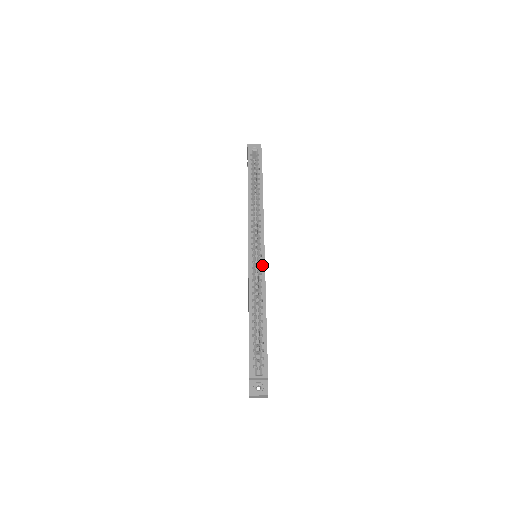
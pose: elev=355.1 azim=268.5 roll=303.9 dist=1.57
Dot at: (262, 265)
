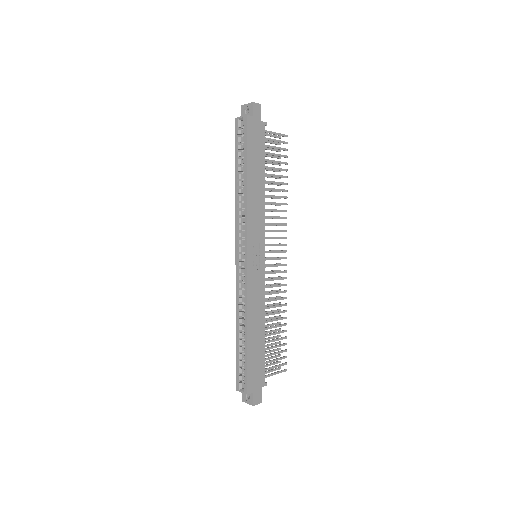
Dot at: (245, 279)
